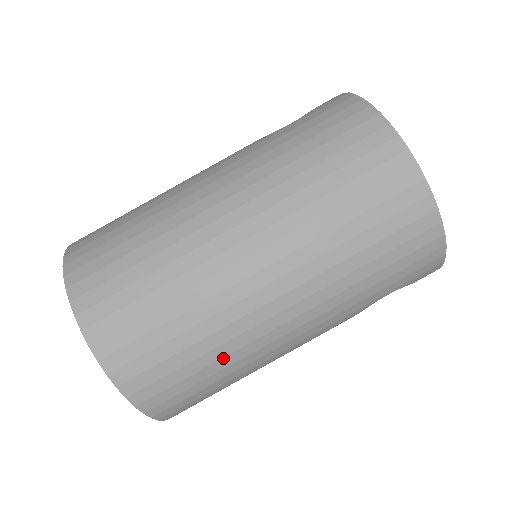
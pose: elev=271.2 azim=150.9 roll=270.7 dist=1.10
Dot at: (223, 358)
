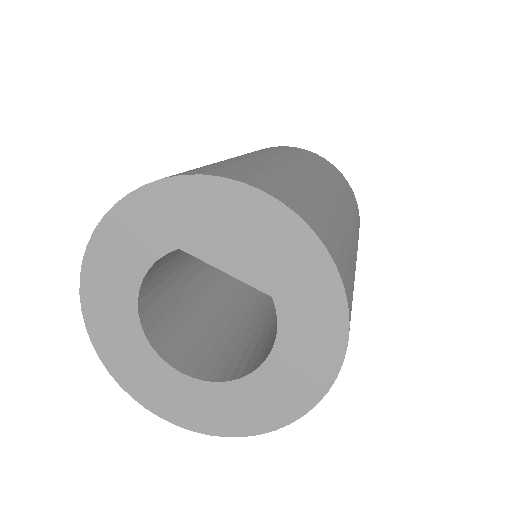
Dot at: (344, 234)
